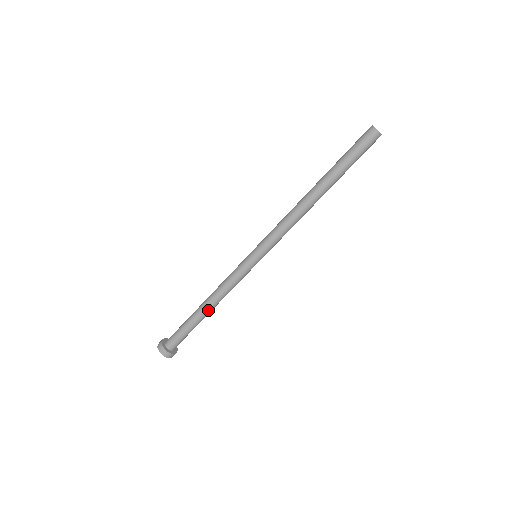
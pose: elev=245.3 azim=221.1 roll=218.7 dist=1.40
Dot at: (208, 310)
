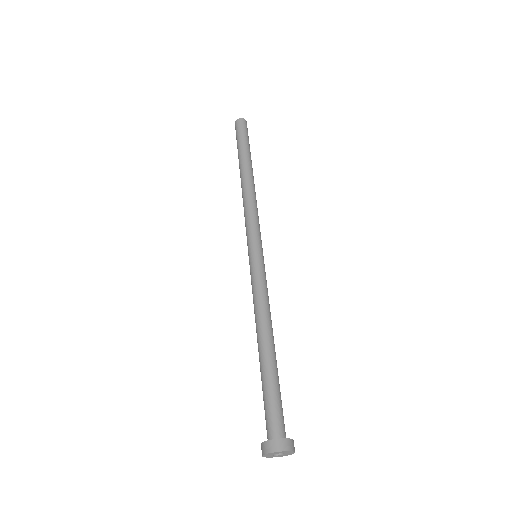
Dot at: (272, 342)
